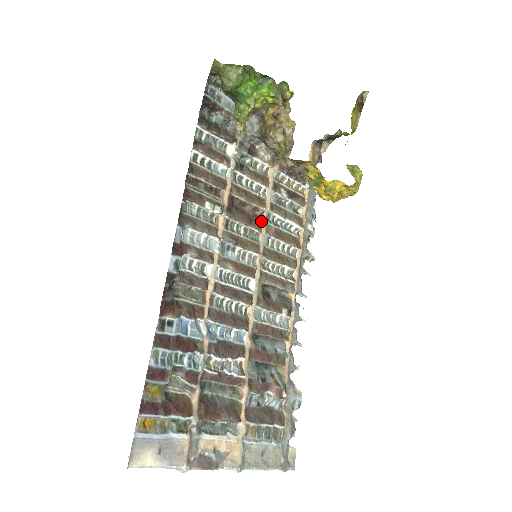
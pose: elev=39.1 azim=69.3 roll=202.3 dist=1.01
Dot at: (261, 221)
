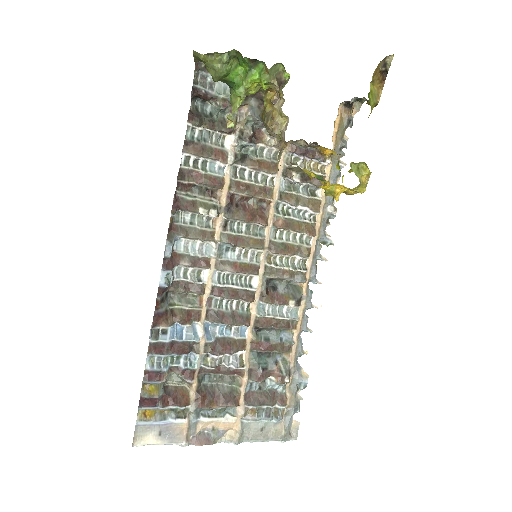
Dot at: (267, 213)
